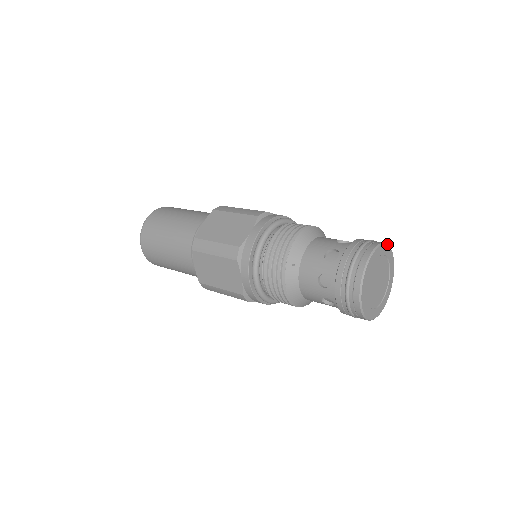
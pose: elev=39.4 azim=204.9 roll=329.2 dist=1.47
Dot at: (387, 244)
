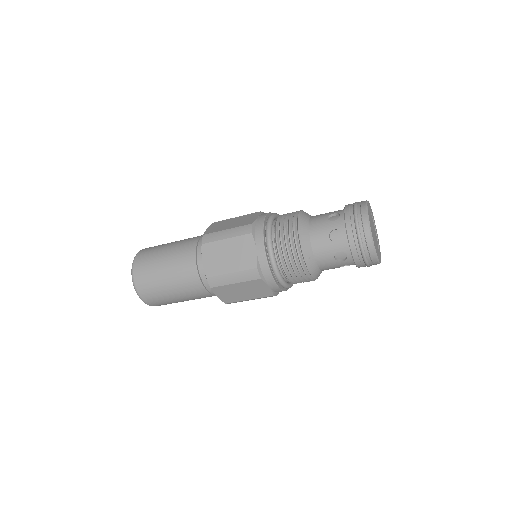
Dot at: (366, 201)
